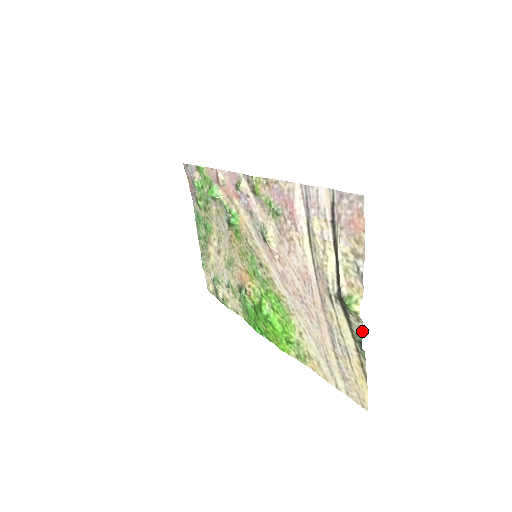
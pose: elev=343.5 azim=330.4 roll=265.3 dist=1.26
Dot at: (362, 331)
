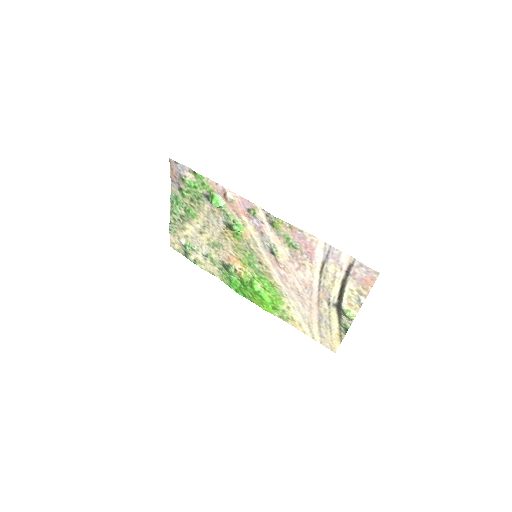
Dot at: (350, 325)
